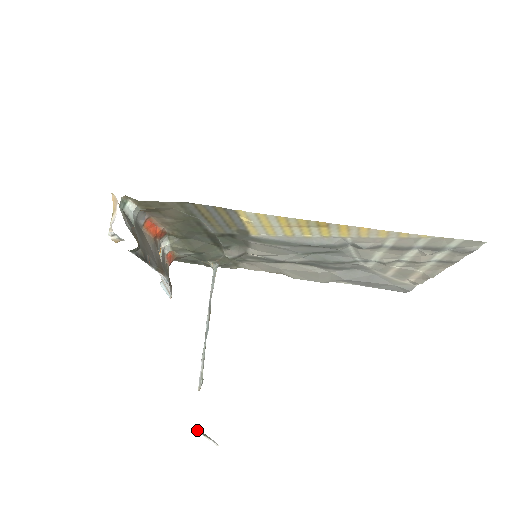
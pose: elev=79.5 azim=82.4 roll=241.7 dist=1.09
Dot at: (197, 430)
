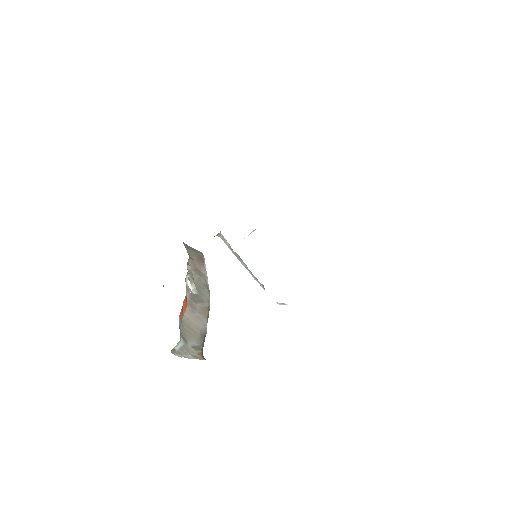
Dot at: occluded
